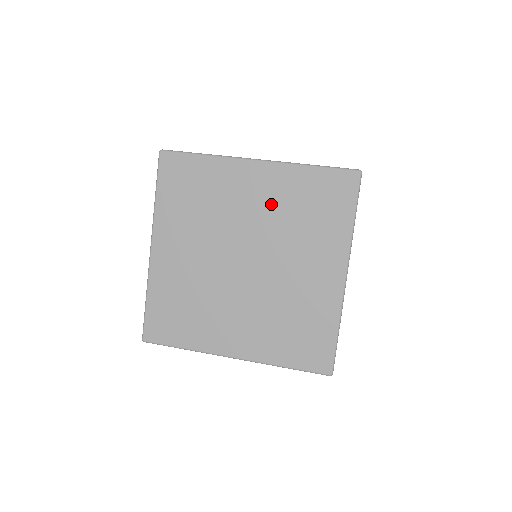
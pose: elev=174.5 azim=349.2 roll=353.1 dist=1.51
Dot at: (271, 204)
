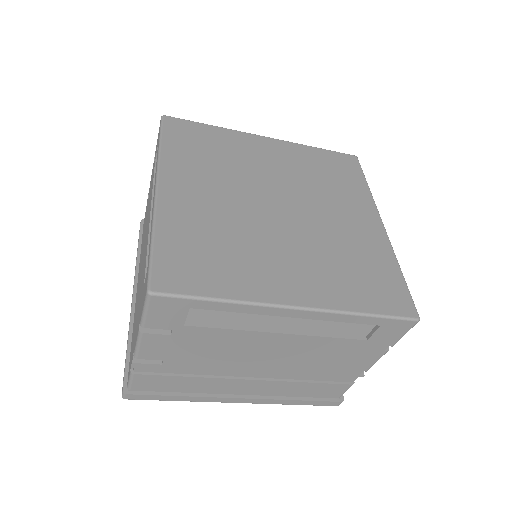
Dot at: (291, 166)
